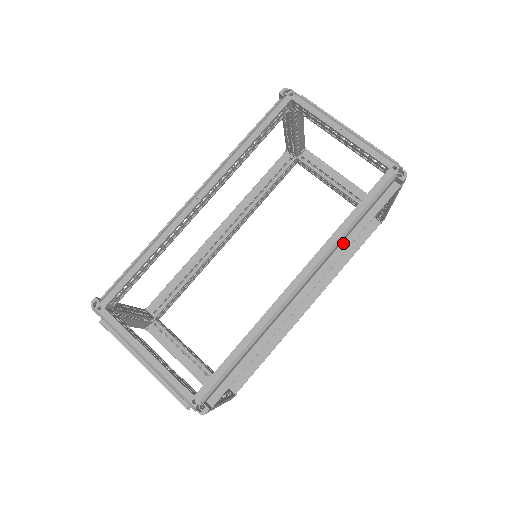
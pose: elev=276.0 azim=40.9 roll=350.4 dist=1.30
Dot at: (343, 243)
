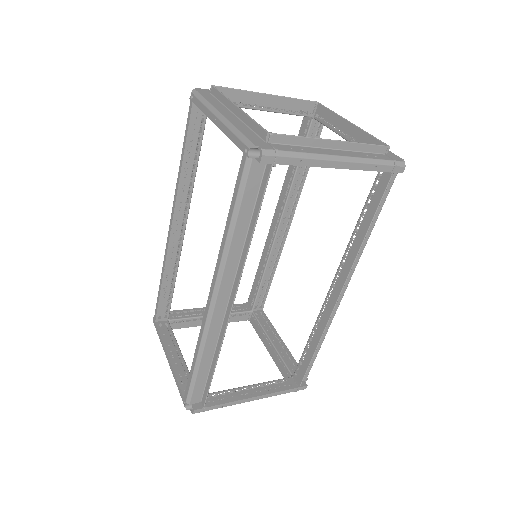
Dot at: (244, 249)
